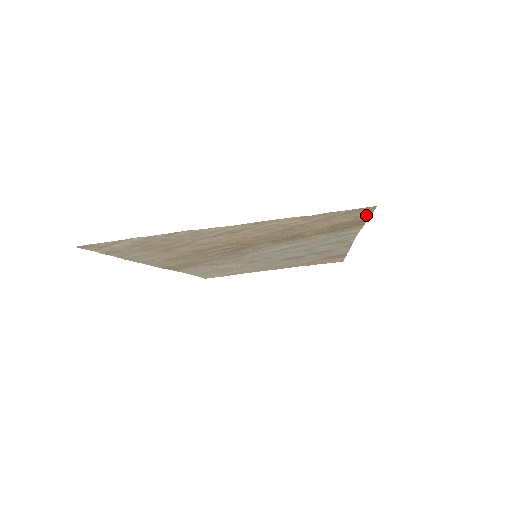
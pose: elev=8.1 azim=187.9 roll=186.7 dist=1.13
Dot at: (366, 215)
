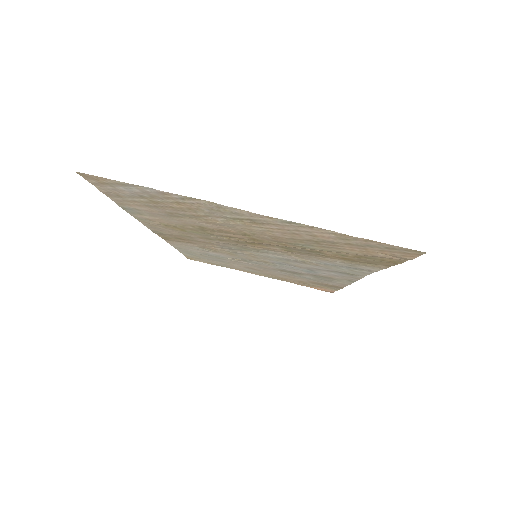
Dot at: (405, 258)
